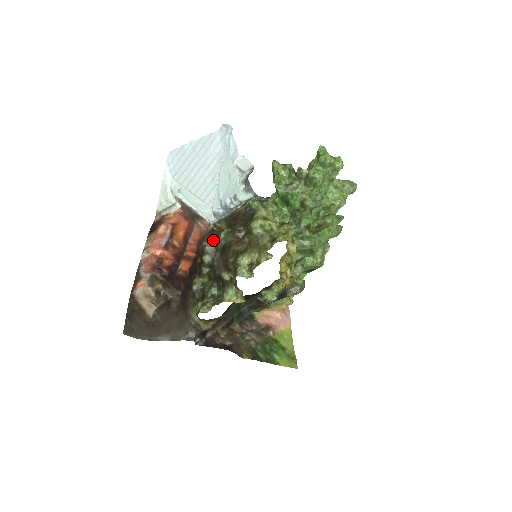
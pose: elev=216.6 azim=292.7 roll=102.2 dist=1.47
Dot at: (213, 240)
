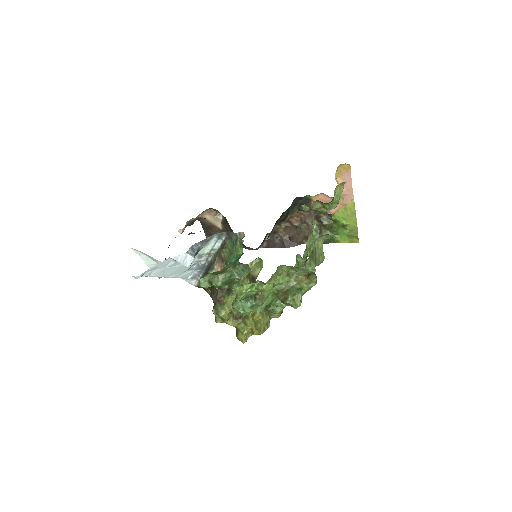
Dot at: occluded
